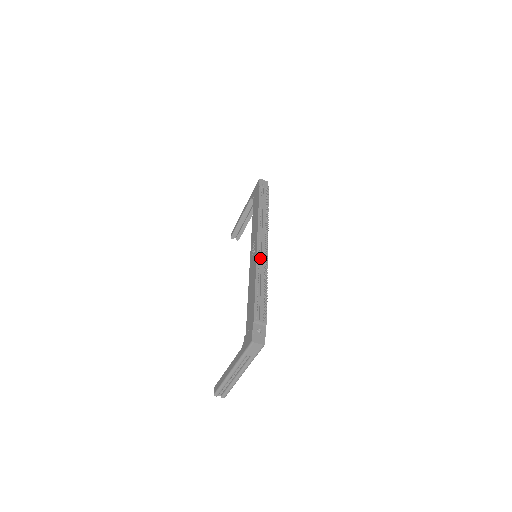
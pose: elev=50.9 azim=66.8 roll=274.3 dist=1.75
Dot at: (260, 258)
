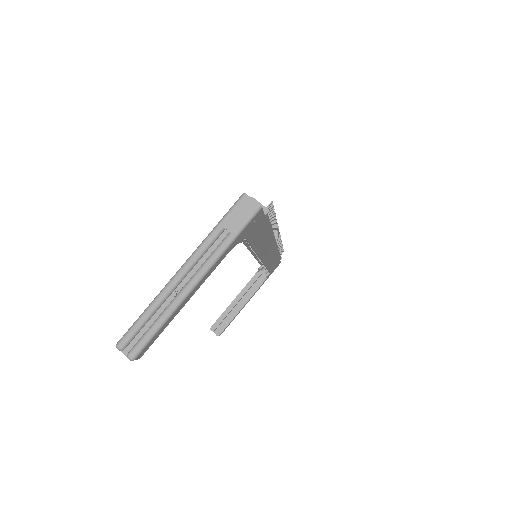
Dot at: occluded
